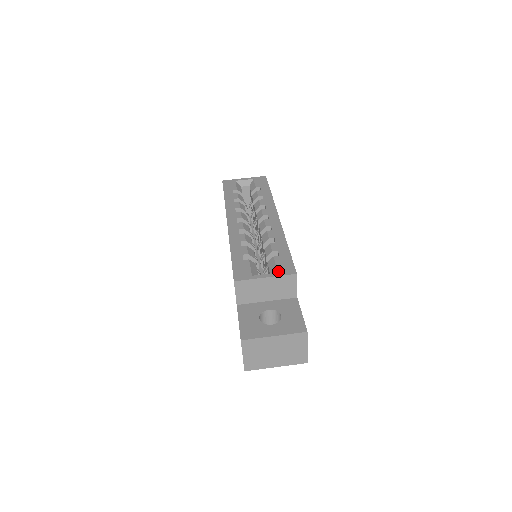
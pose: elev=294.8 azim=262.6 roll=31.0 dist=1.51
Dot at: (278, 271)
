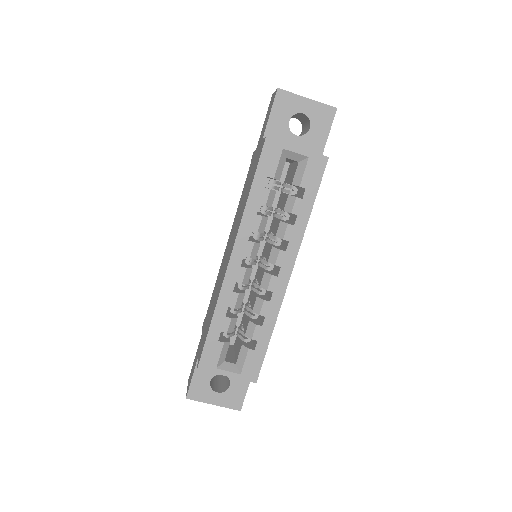
Dot at: (242, 373)
